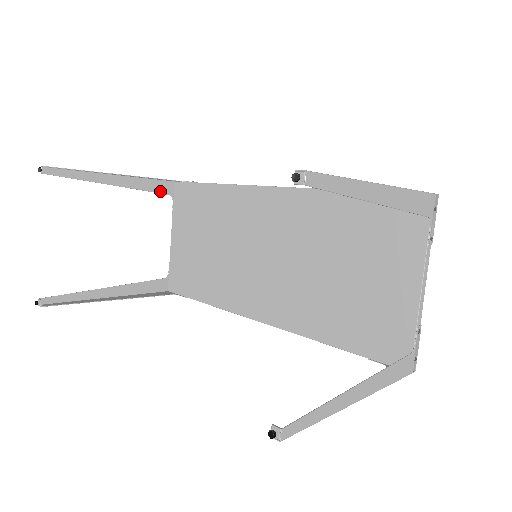
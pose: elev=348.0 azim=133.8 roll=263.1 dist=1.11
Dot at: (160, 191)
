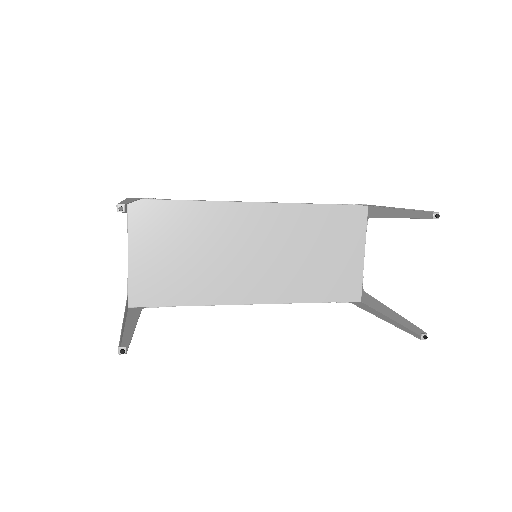
Dot at: (126, 210)
